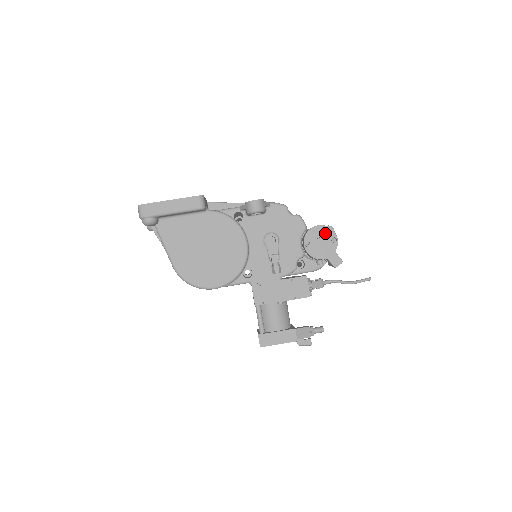
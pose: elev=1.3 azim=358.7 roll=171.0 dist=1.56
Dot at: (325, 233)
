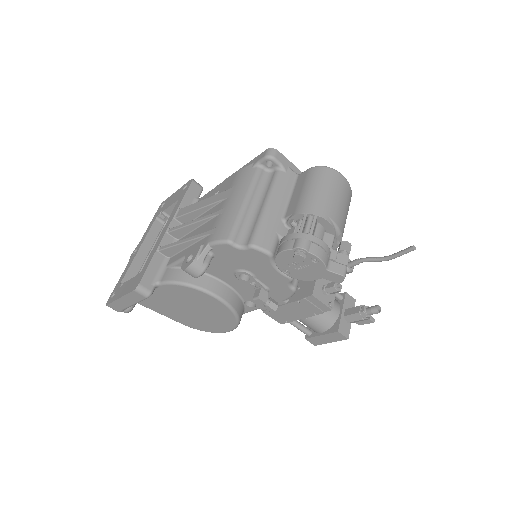
Dot at: (297, 258)
